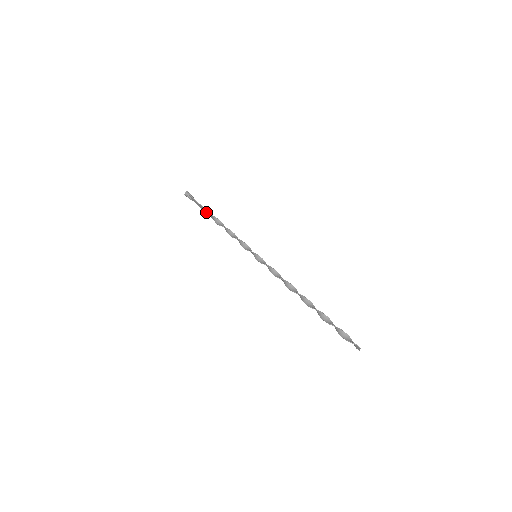
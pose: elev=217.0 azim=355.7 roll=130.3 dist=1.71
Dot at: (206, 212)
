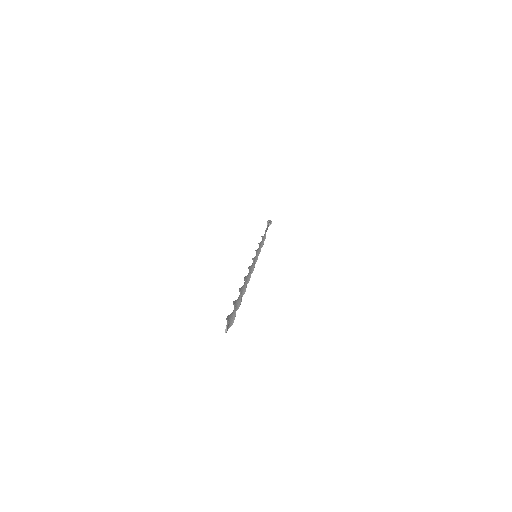
Dot at: occluded
